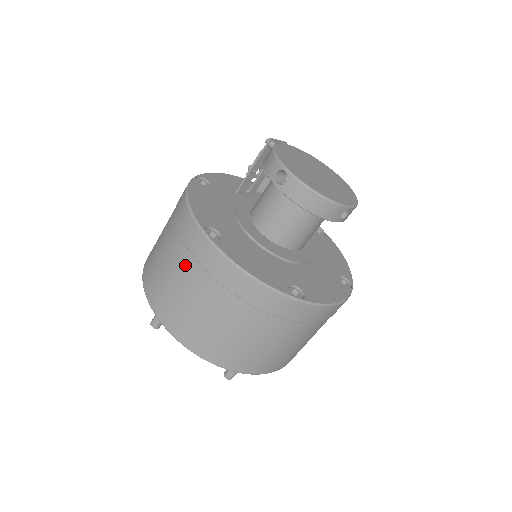
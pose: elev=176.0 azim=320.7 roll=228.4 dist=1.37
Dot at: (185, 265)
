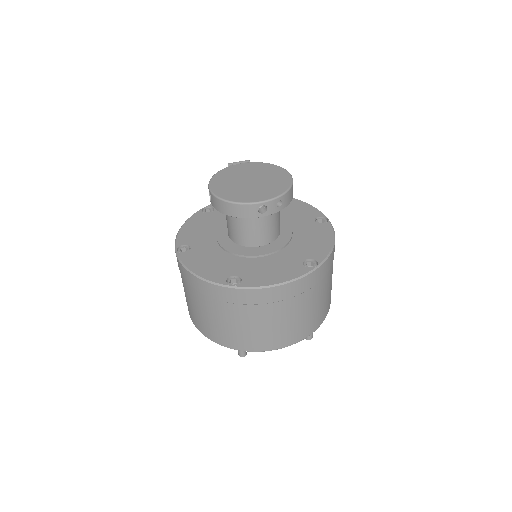
Dot at: occluded
